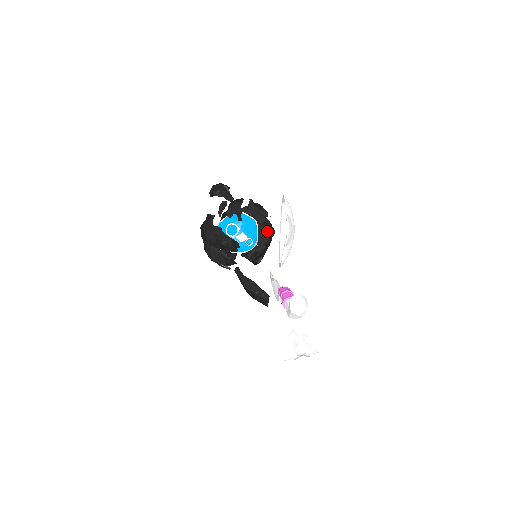
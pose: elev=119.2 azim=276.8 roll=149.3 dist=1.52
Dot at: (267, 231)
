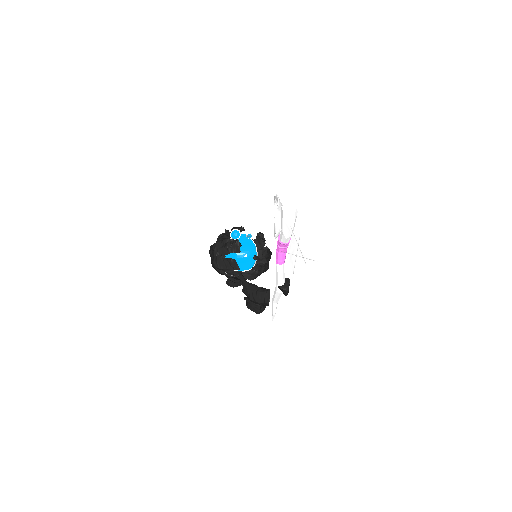
Dot at: occluded
